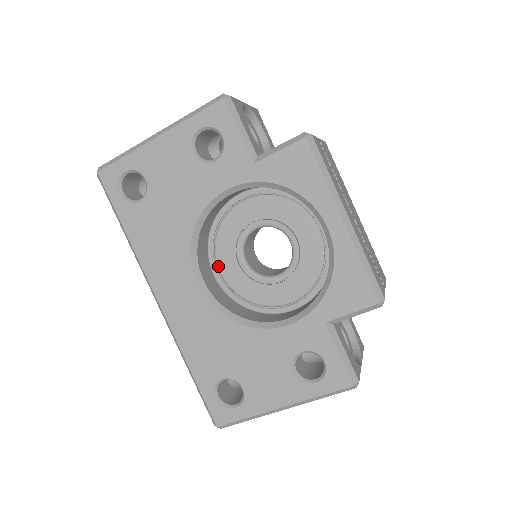
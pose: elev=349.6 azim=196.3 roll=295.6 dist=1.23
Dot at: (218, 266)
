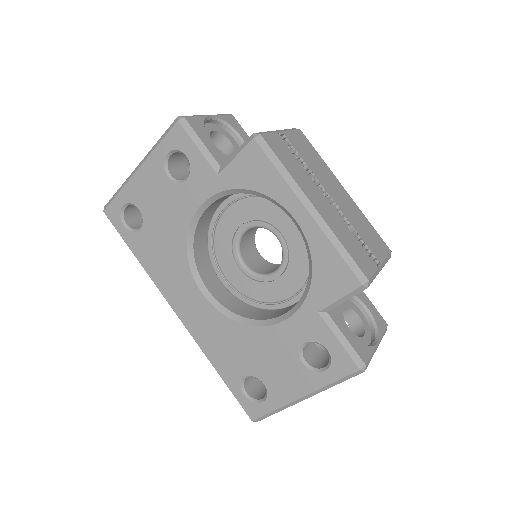
Dot at: (222, 273)
